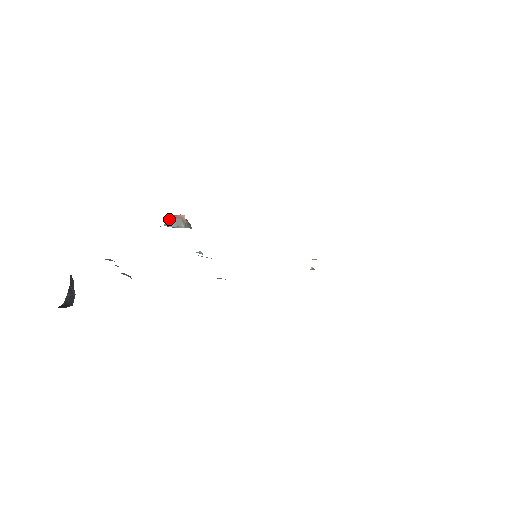
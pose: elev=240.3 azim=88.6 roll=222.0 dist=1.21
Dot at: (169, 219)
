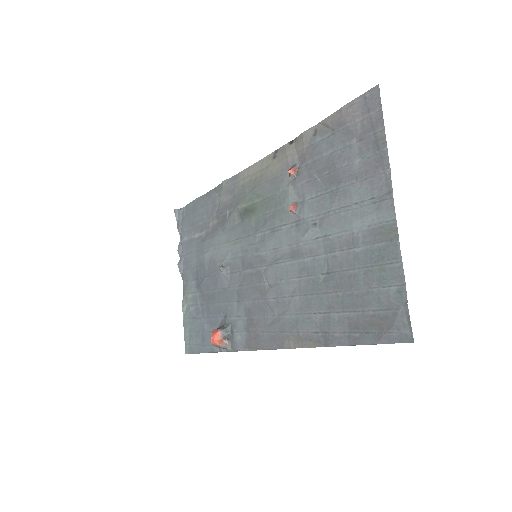
Dot at: occluded
